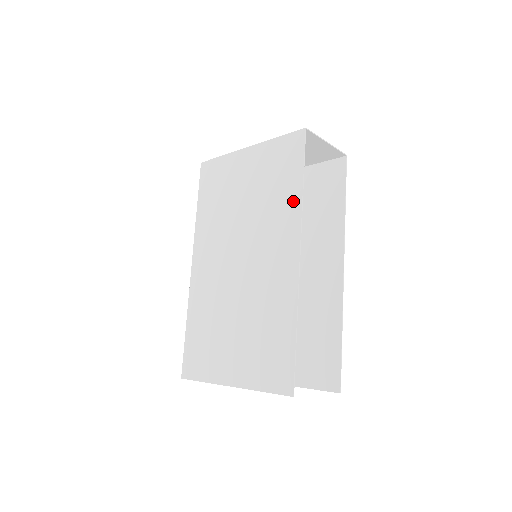
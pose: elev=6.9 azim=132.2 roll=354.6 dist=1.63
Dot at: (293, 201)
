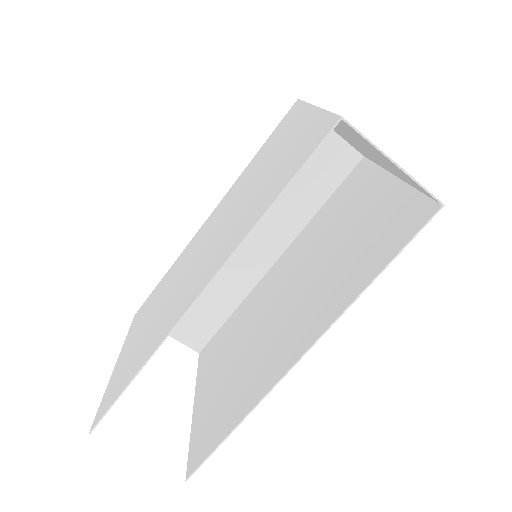
Dot at: (252, 220)
